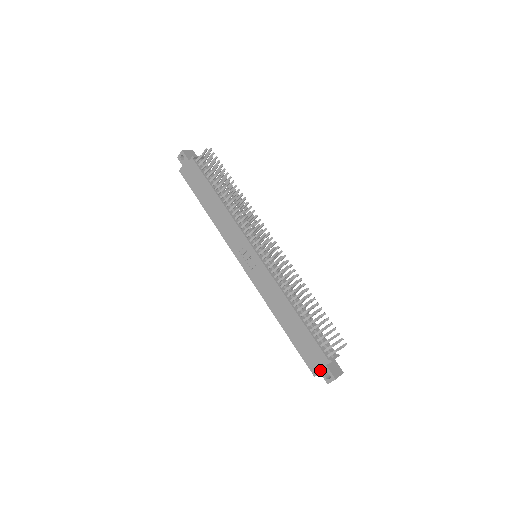
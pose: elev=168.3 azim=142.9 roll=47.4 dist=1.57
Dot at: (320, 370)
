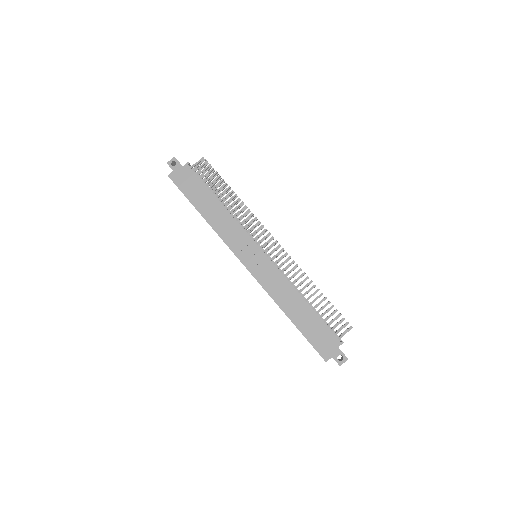
Dot at: (332, 354)
